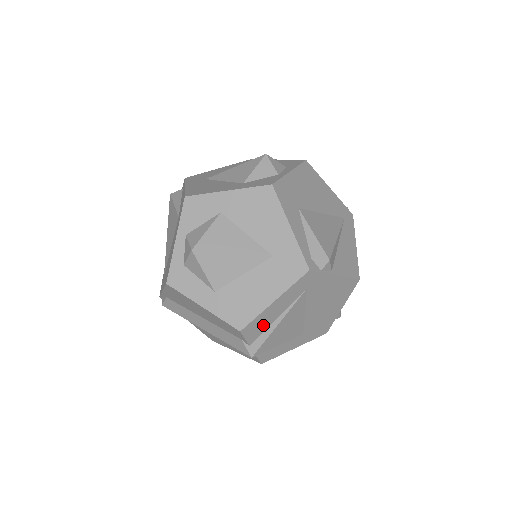
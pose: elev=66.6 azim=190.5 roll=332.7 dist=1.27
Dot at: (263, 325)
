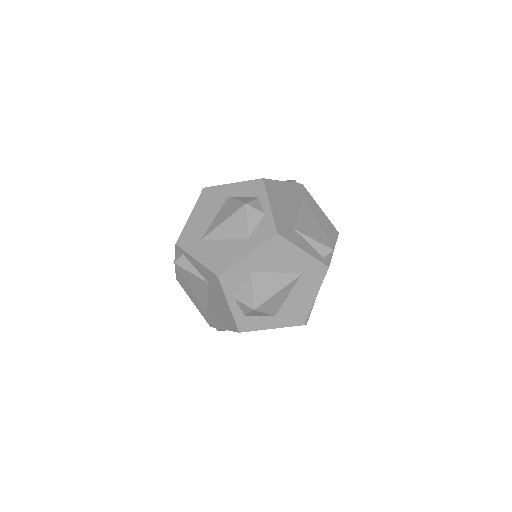
Dot at: occluded
